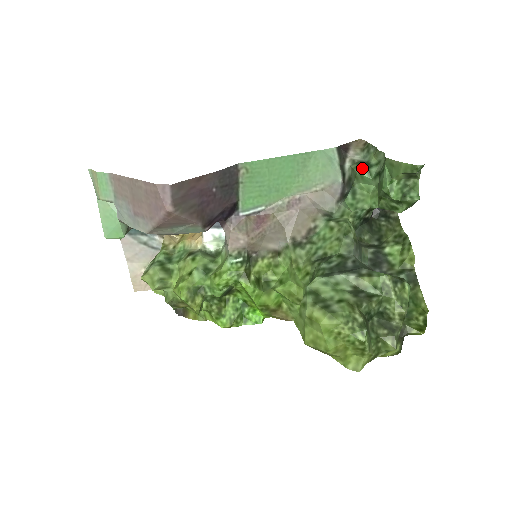
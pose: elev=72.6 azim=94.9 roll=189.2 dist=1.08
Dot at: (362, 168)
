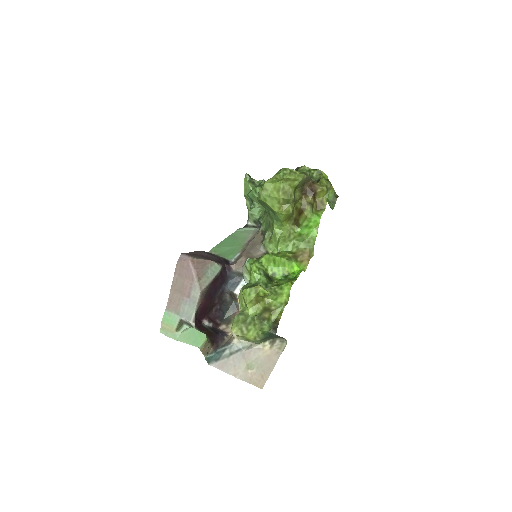
Dot at: (249, 212)
